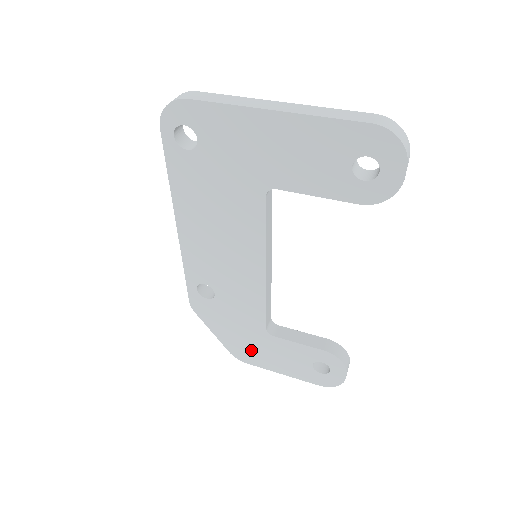
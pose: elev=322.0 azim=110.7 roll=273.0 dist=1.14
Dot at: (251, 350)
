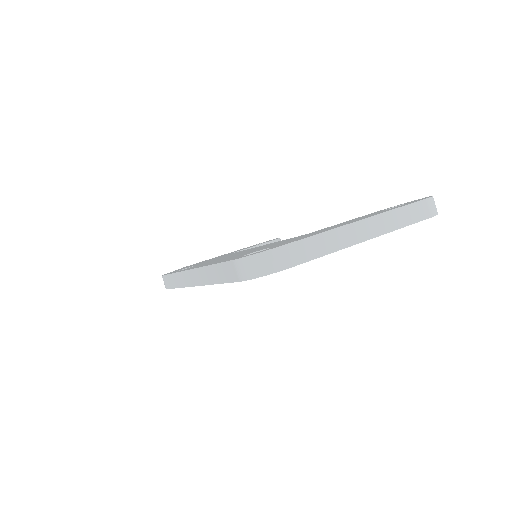
Dot at: occluded
